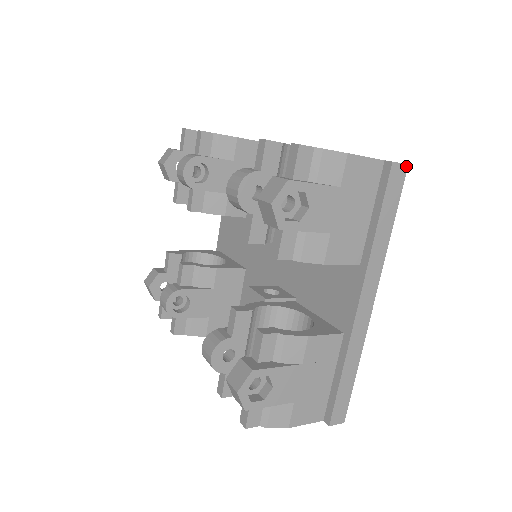
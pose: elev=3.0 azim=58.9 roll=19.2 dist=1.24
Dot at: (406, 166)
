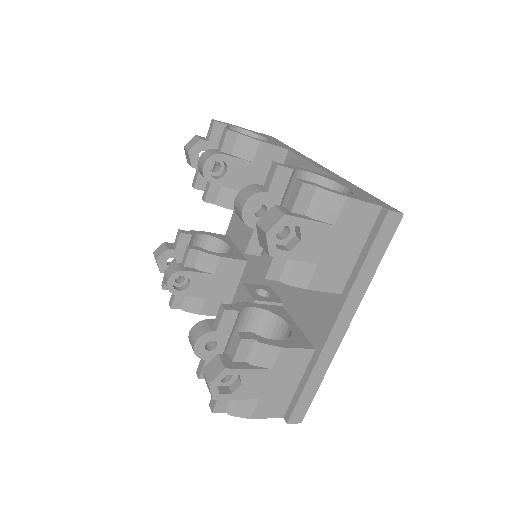
Dot at: (402, 215)
